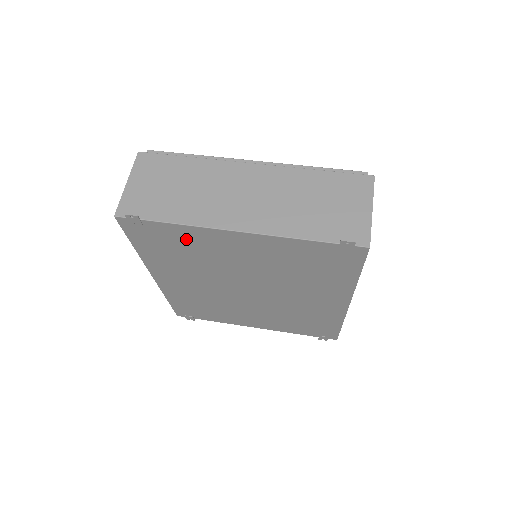
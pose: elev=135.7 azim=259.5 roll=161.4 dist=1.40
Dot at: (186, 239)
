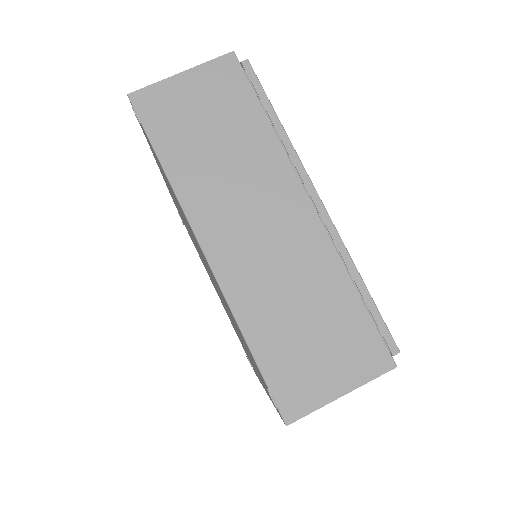
Dot at: occluded
